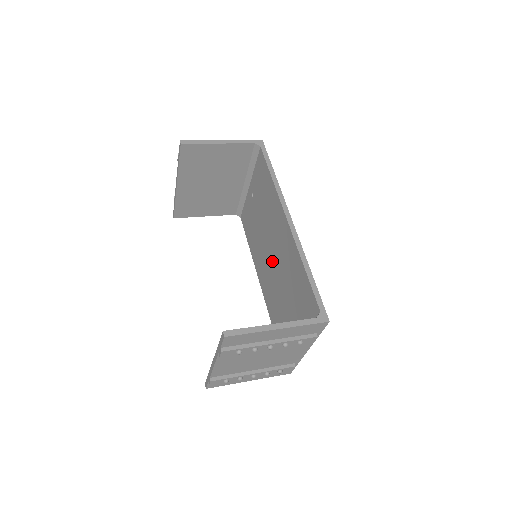
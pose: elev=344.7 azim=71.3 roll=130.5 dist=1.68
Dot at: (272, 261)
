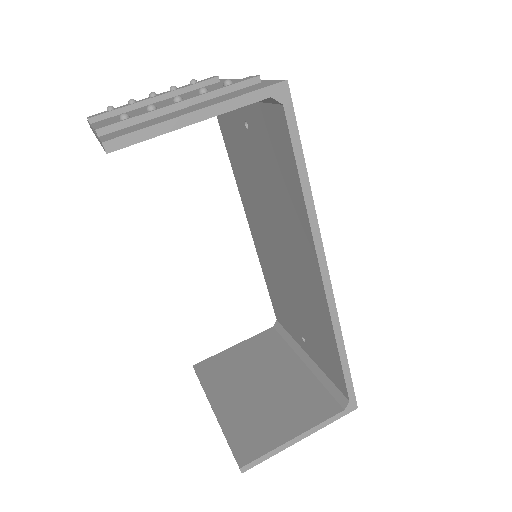
Dot at: (278, 251)
